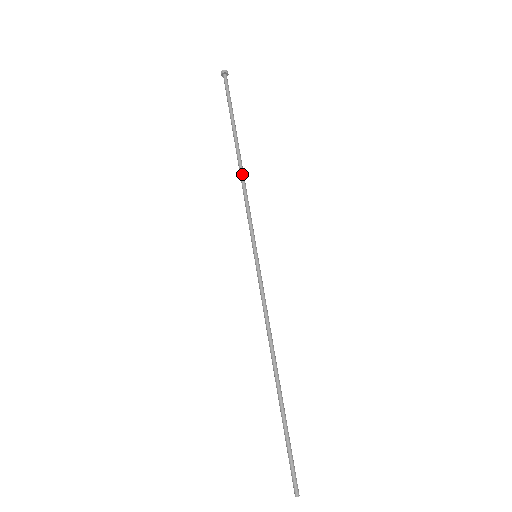
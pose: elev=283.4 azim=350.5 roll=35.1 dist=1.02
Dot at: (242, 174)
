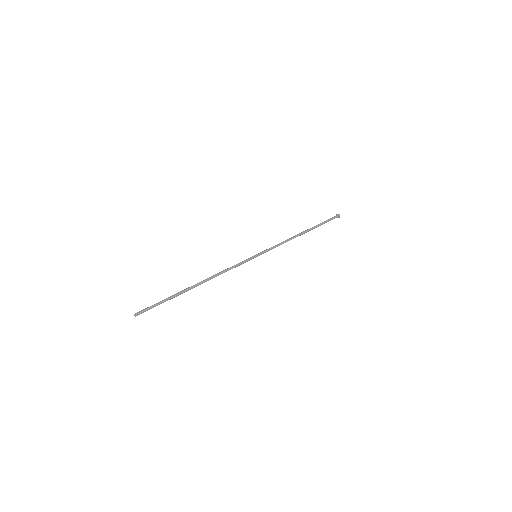
Dot at: (294, 237)
